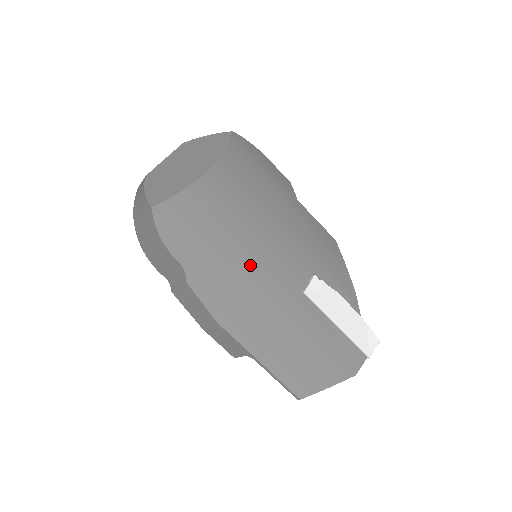
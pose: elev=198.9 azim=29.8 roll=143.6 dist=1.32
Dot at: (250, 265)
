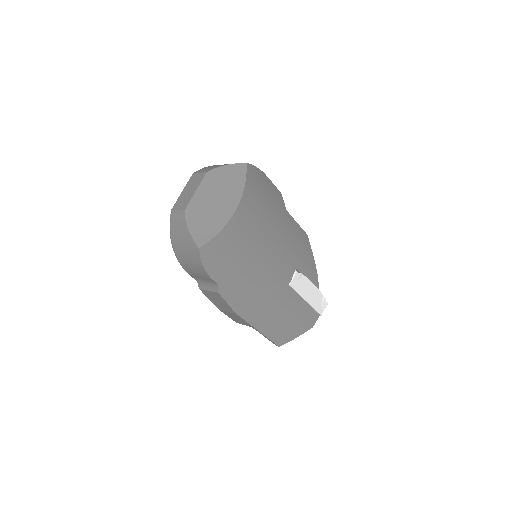
Dot at: (259, 275)
